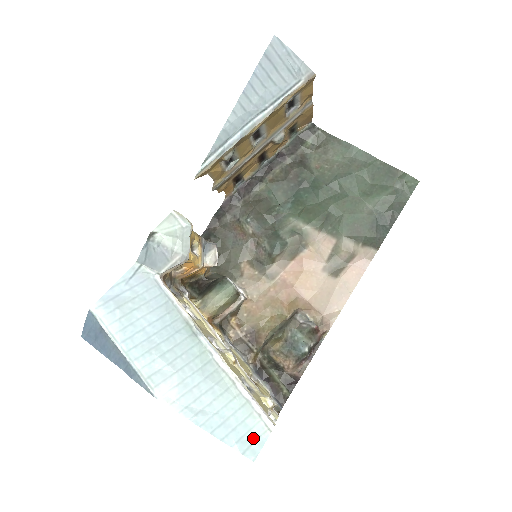
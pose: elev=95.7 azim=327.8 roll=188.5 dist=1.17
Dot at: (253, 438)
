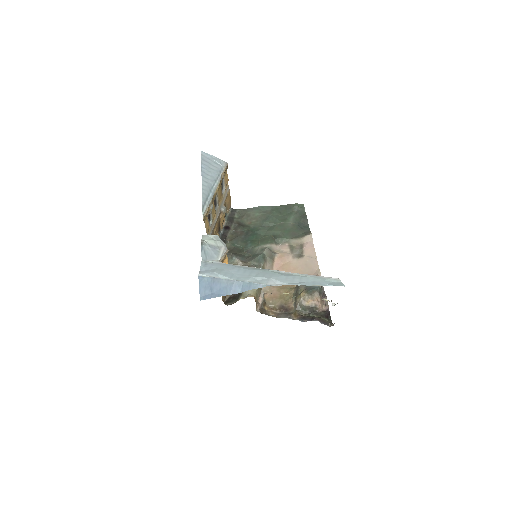
Dot at: (335, 283)
